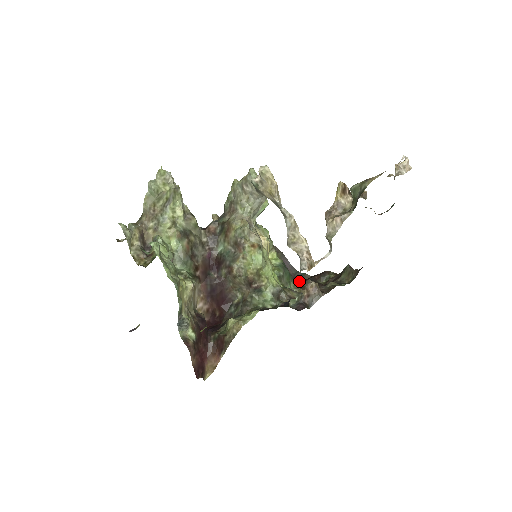
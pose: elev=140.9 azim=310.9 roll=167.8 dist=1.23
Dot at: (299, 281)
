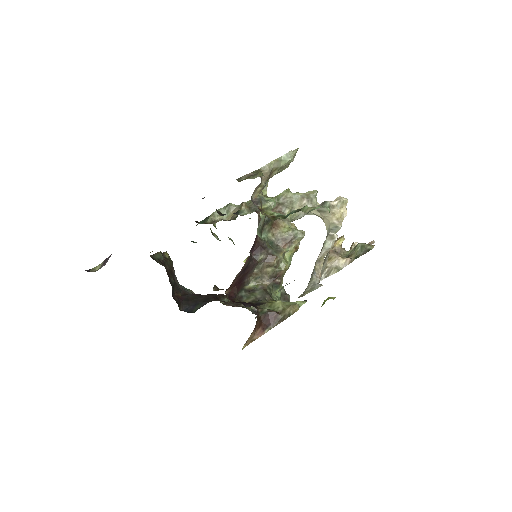
Dot at: (197, 294)
